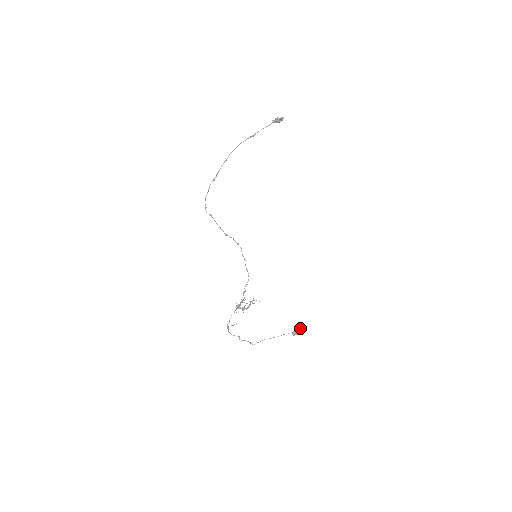
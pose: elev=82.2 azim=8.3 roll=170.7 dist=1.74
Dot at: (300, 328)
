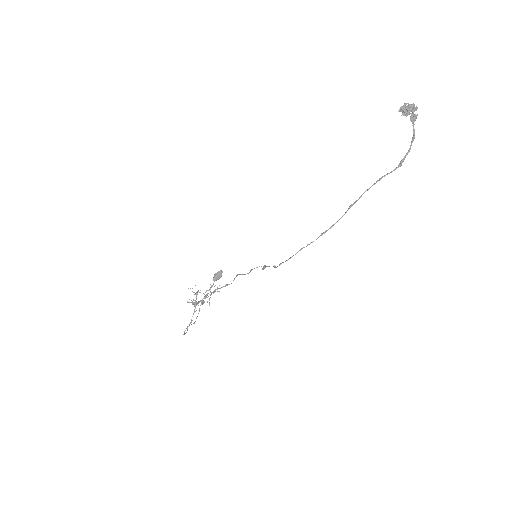
Dot at: (221, 271)
